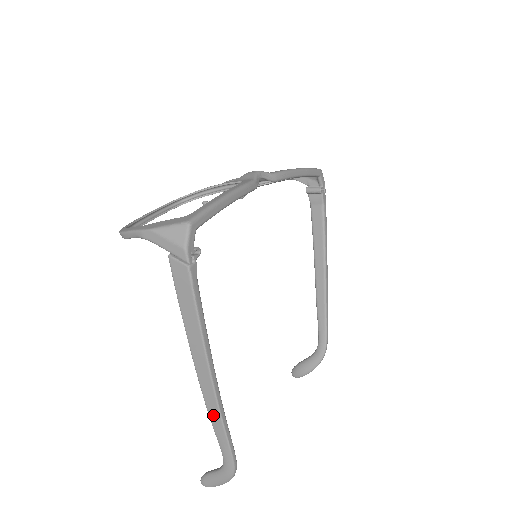
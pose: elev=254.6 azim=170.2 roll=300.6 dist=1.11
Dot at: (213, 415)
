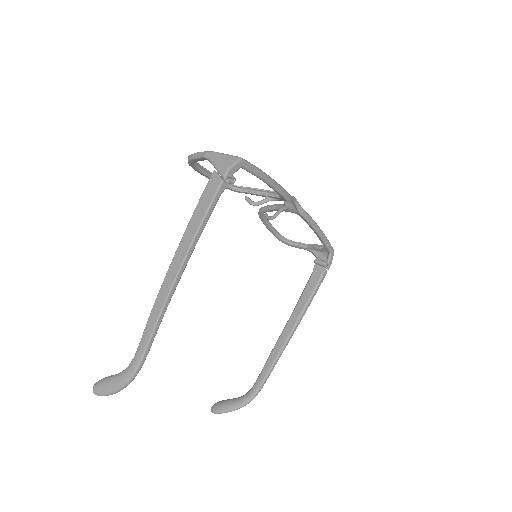
Dot at: (156, 308)
